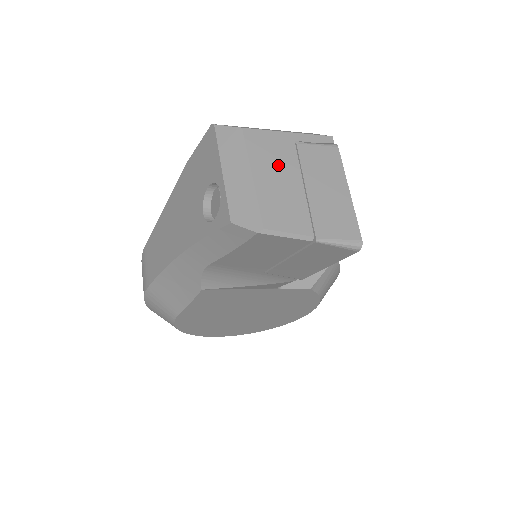
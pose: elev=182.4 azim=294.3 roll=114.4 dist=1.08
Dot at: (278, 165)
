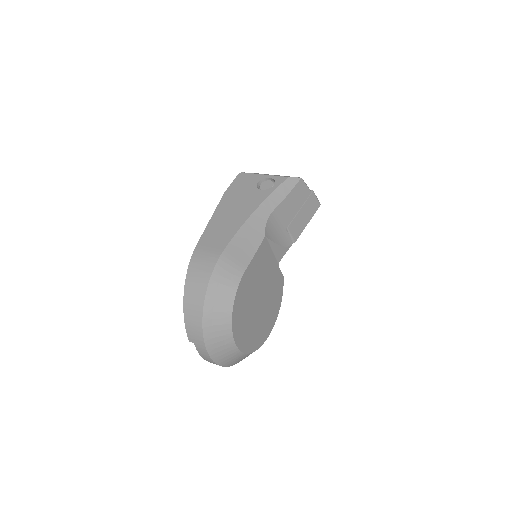
Dot at: occluded
